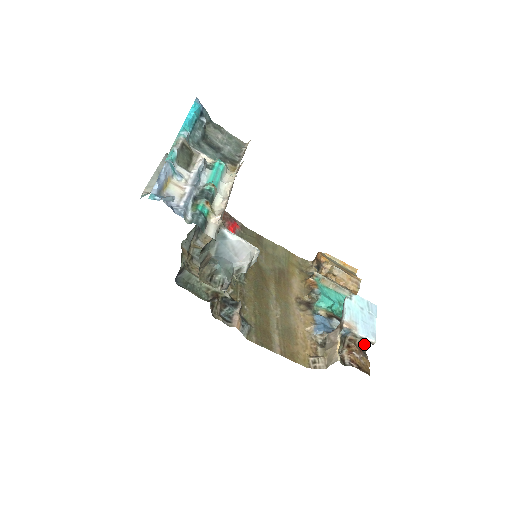
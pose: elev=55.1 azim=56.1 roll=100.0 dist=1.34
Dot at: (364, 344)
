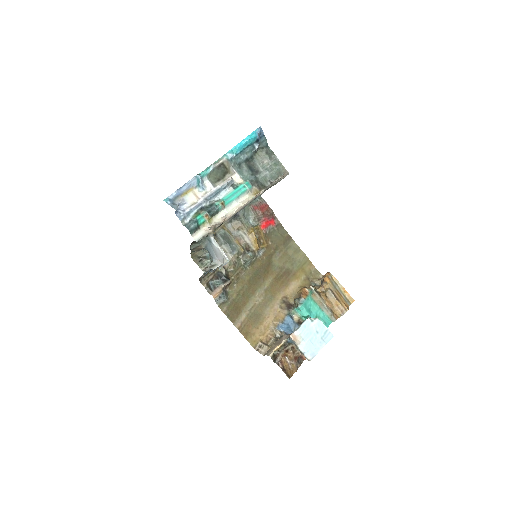
Dot at: (304, 356)
